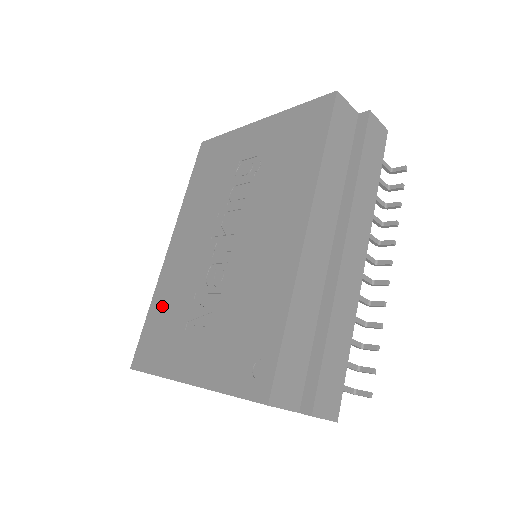
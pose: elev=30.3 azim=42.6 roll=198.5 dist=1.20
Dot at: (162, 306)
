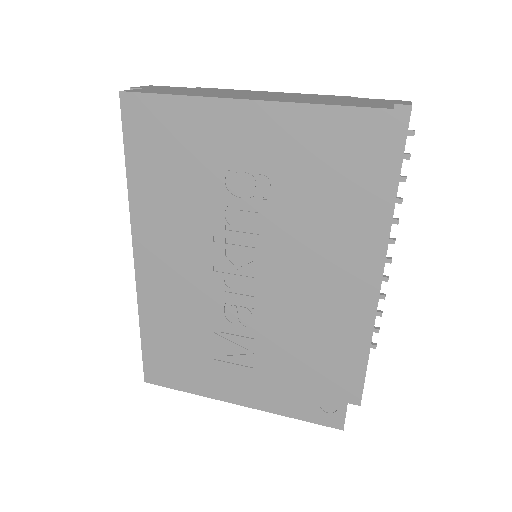
Dot at: (163, 330)
